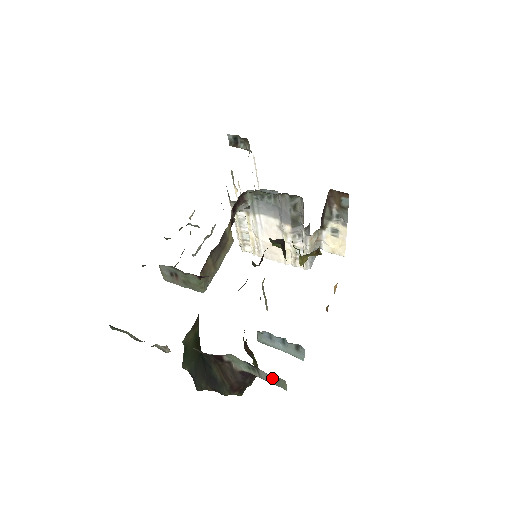
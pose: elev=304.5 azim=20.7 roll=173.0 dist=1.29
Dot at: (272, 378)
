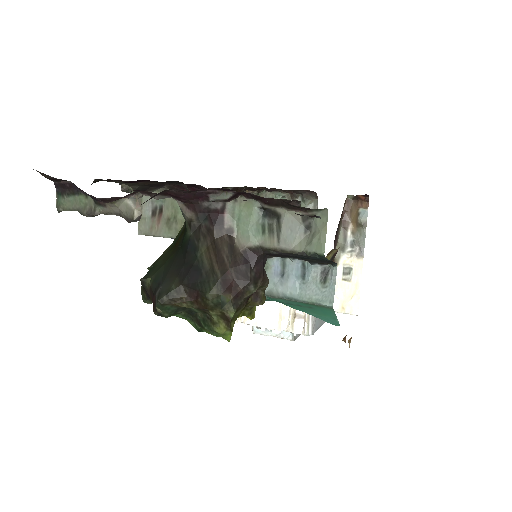
Dot at: (301, 231)
